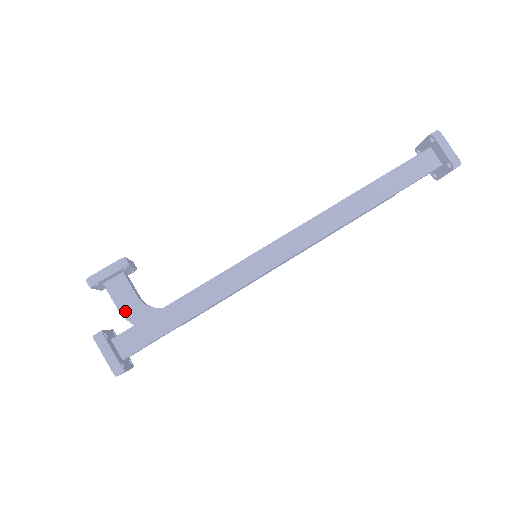
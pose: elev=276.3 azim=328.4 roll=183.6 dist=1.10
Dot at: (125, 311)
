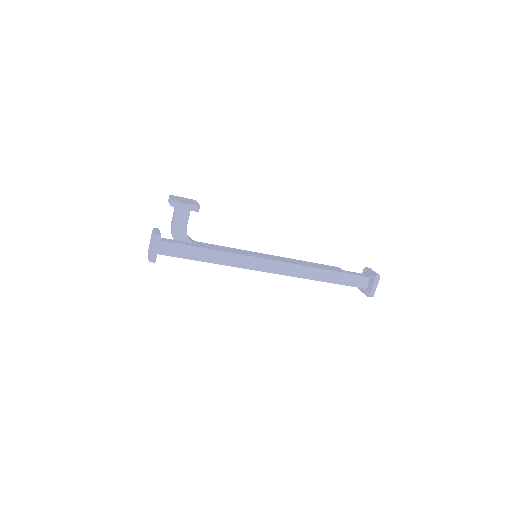
Dot at: (175, 228)
